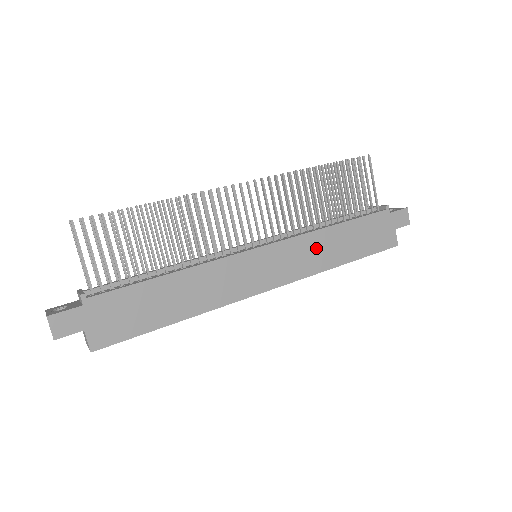
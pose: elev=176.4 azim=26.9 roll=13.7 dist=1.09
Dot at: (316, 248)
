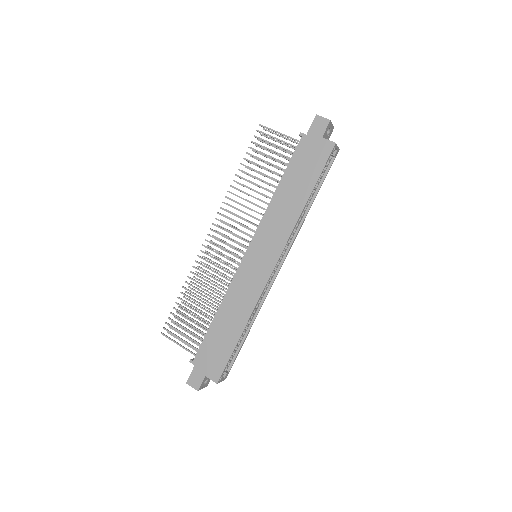
Dot at: (278, 215)
